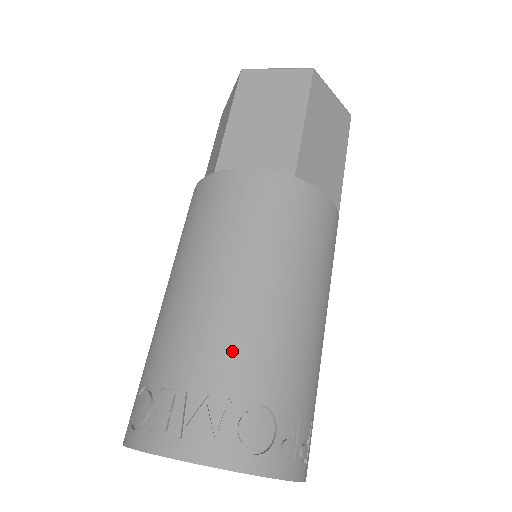
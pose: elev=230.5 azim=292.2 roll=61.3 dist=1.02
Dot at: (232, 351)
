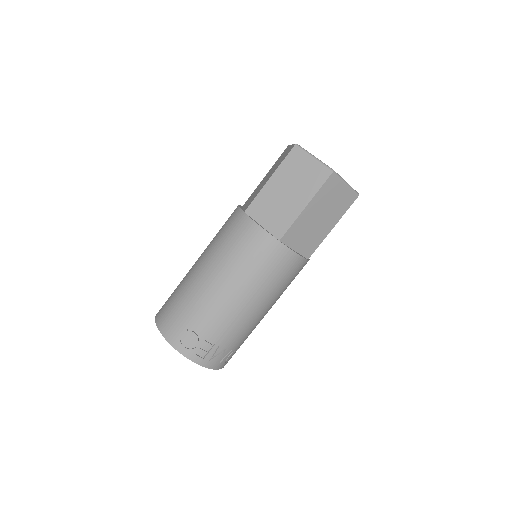
Dot at: (242, 334)
